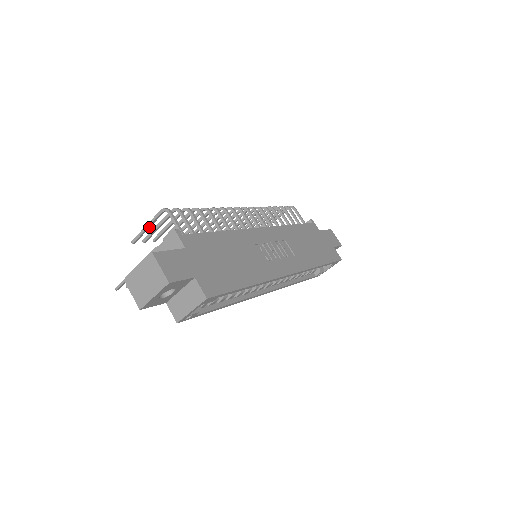
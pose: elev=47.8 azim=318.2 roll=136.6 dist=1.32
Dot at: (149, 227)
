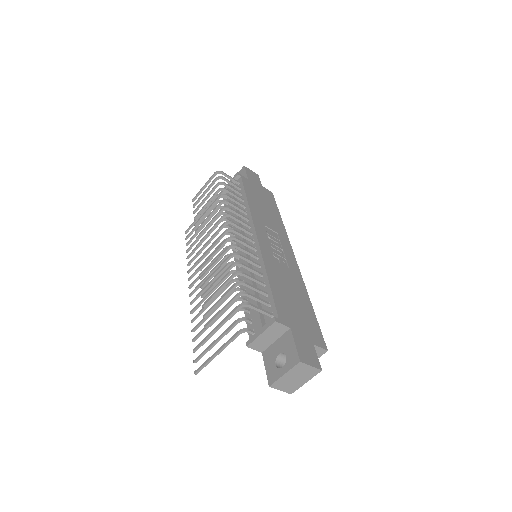
Dot at: (224, 322)
